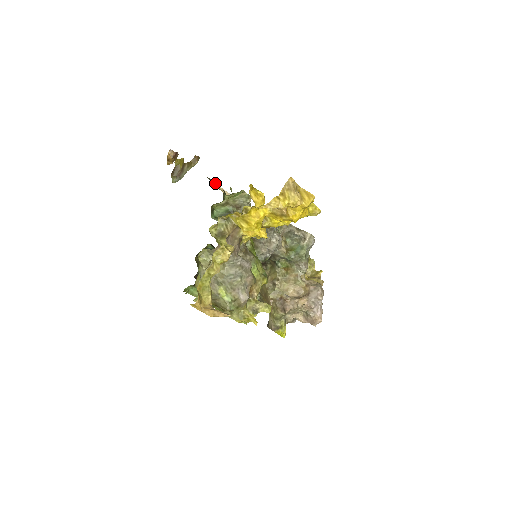
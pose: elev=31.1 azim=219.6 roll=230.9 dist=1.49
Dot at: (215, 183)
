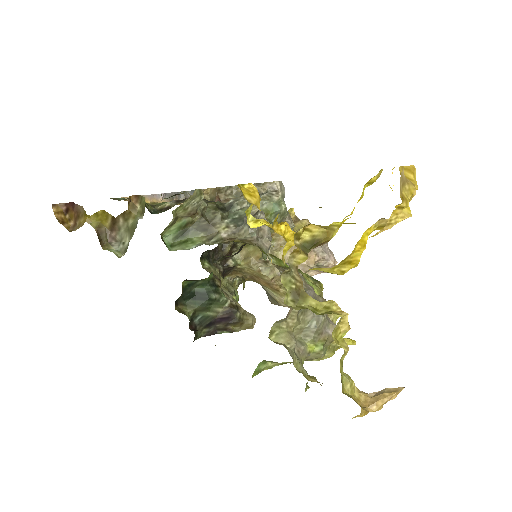
Dot at: occluded
